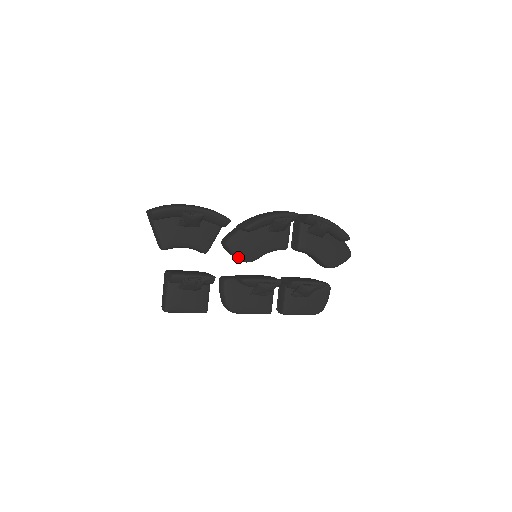
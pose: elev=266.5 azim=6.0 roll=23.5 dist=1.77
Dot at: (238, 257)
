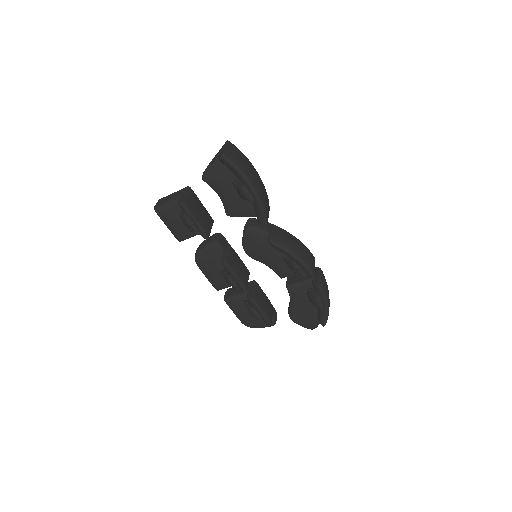
Dot at: (243, 243)
